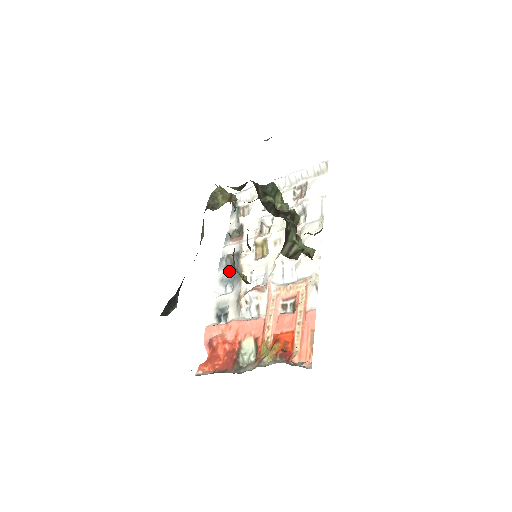
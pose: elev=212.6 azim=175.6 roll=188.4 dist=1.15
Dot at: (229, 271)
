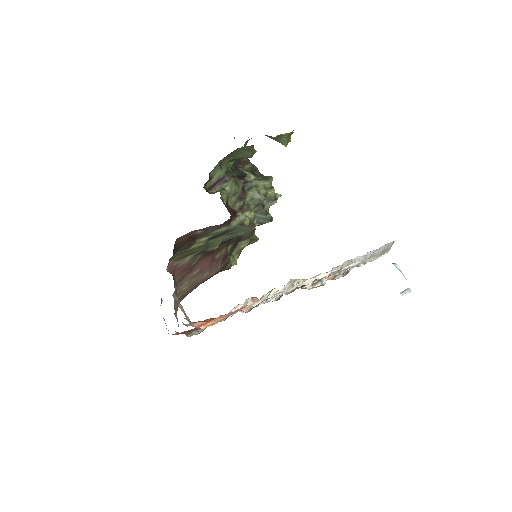
Dot at: occluded
